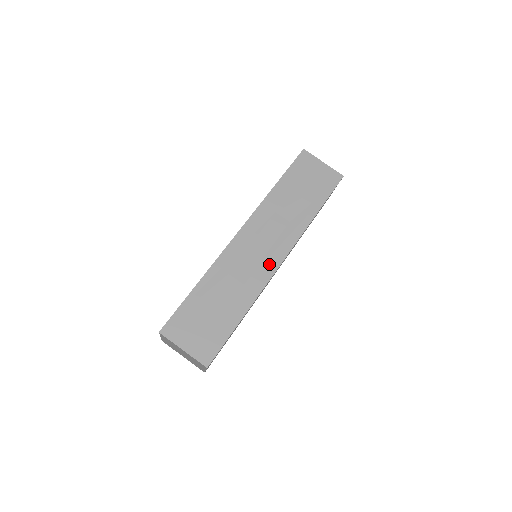
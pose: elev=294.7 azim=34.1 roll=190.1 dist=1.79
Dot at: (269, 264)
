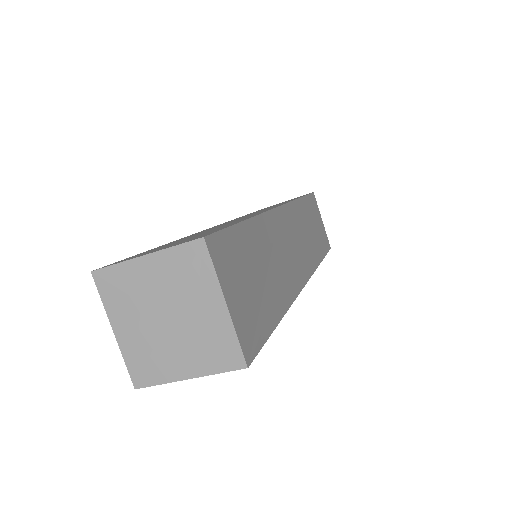
Dot at: occluded
